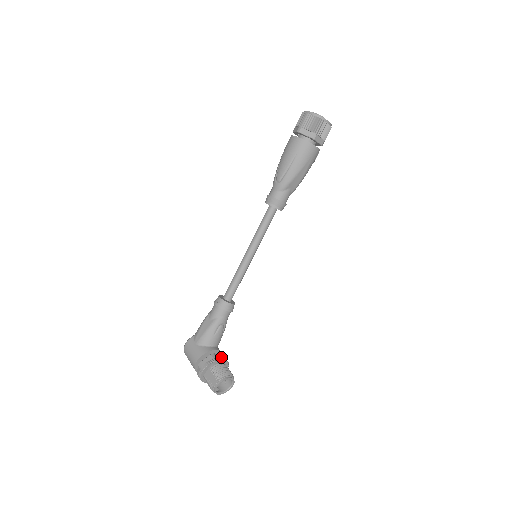
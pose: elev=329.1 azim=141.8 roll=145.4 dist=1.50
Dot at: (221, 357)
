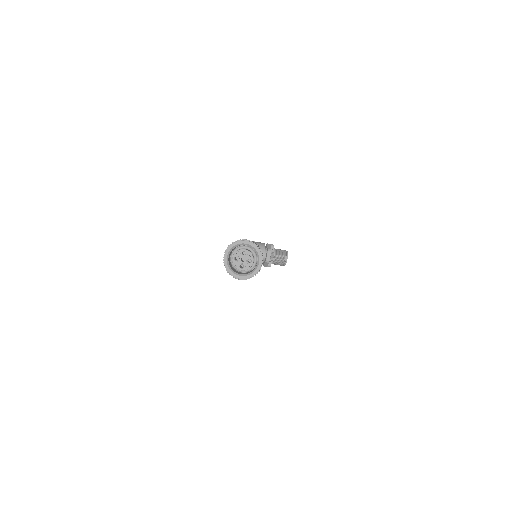
Dot at: (272, 257)
